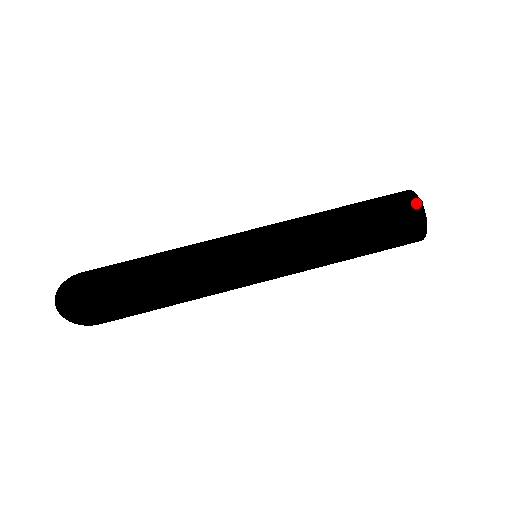
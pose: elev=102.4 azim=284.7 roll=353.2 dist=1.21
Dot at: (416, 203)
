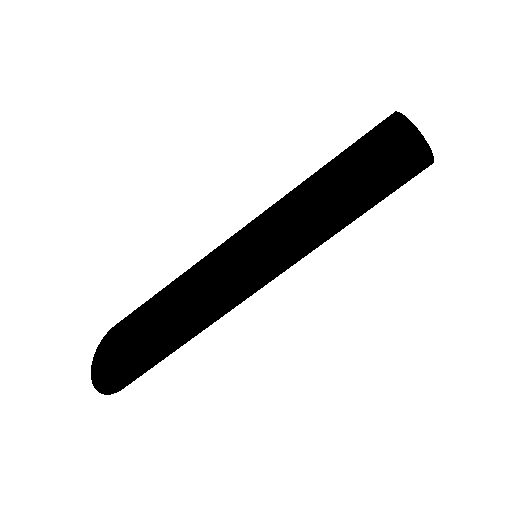
Dot at: (421, 146)
